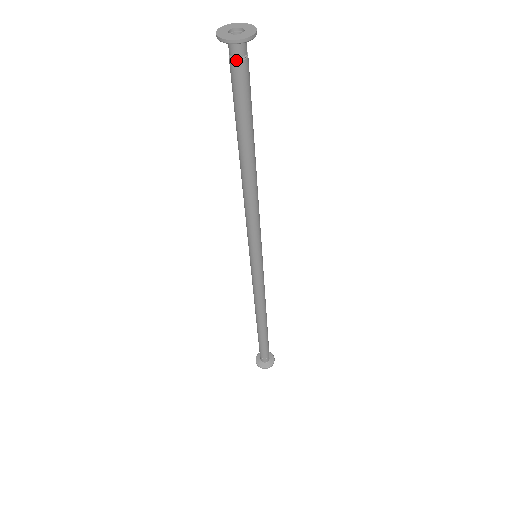
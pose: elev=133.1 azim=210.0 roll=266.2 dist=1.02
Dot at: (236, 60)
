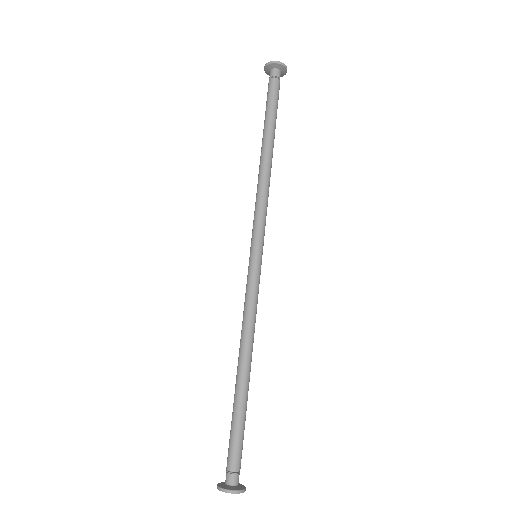
Dot at: (276, 78)
